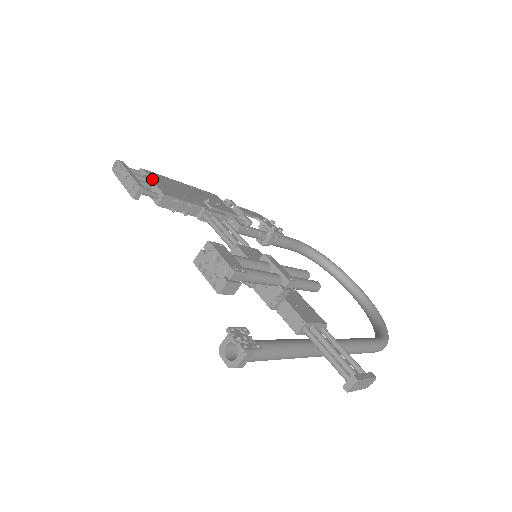
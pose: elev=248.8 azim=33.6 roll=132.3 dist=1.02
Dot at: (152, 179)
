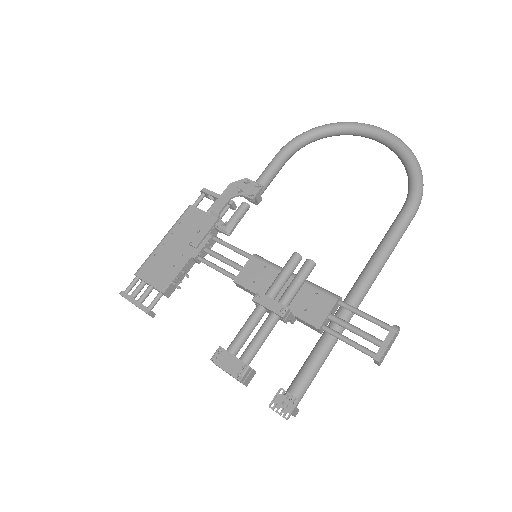
Dot at: (147, 282)
